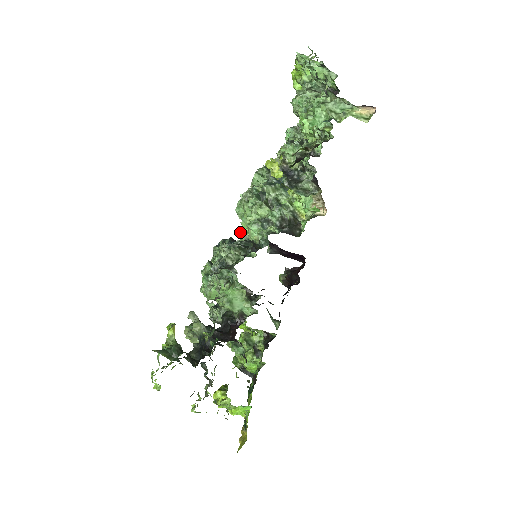
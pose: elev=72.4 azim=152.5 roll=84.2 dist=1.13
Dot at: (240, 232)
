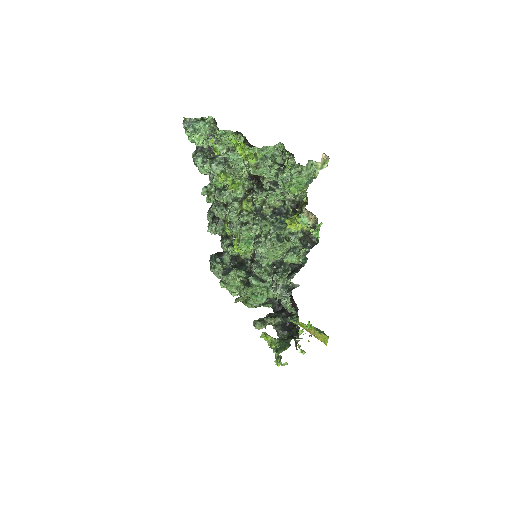
Dot at: (256, 258)
